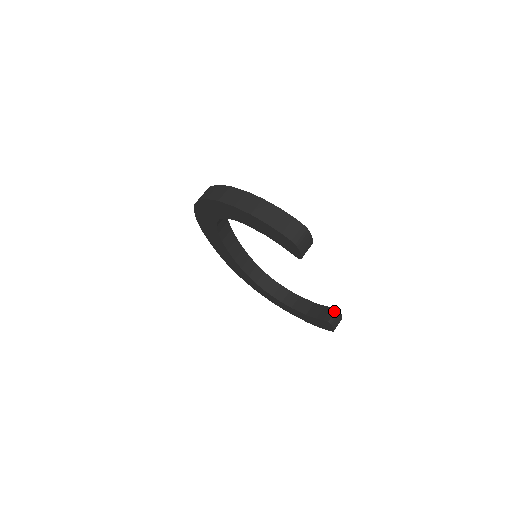
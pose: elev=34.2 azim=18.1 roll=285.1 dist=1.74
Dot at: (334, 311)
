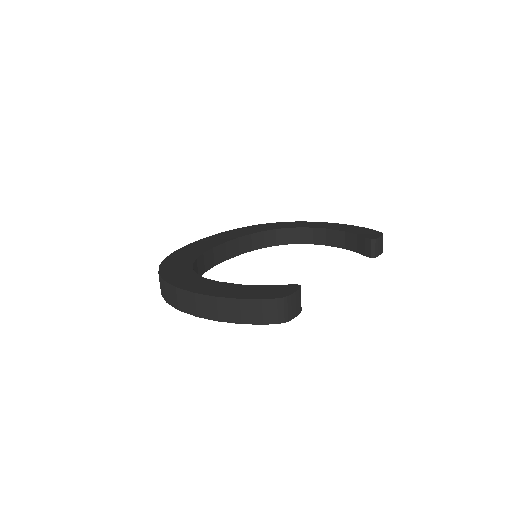
Dot at: (370, 243)
